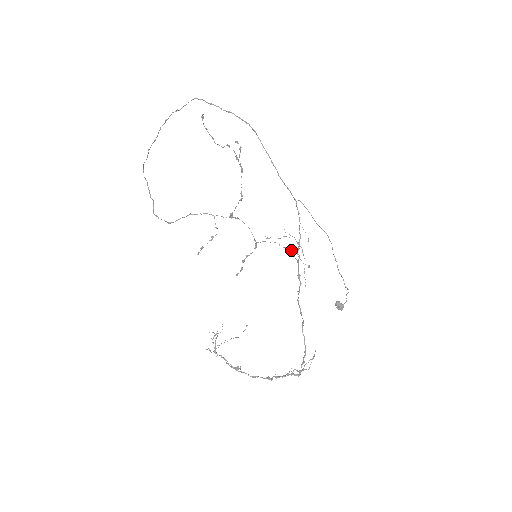
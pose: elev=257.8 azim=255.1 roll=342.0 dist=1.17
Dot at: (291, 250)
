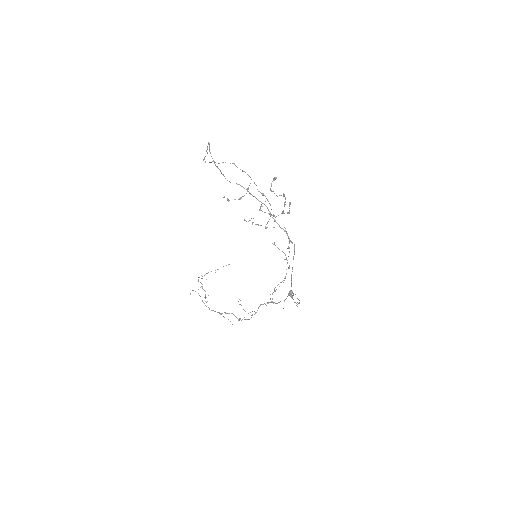
Dot at: occluded
